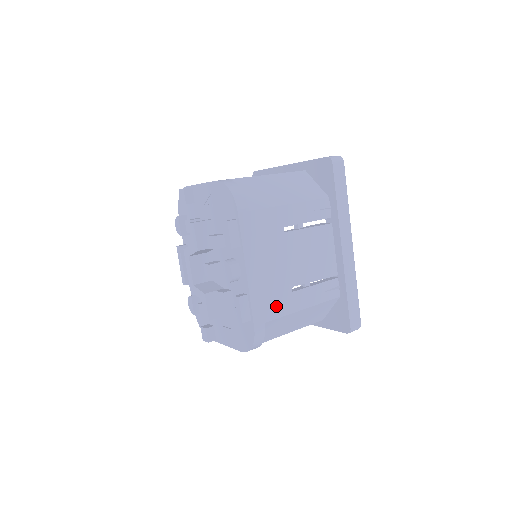
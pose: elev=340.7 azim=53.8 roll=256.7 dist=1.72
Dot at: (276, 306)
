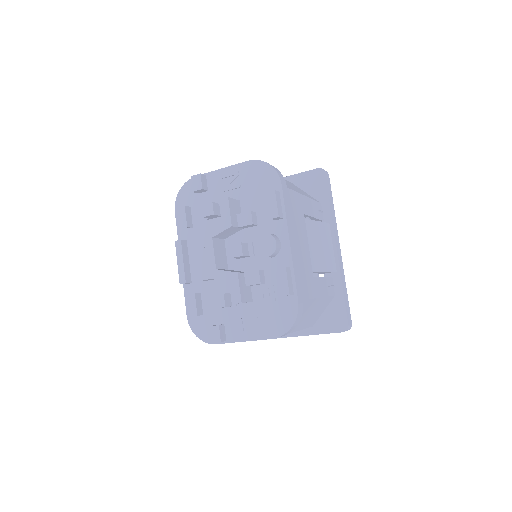
Dot at: (307, 286)
